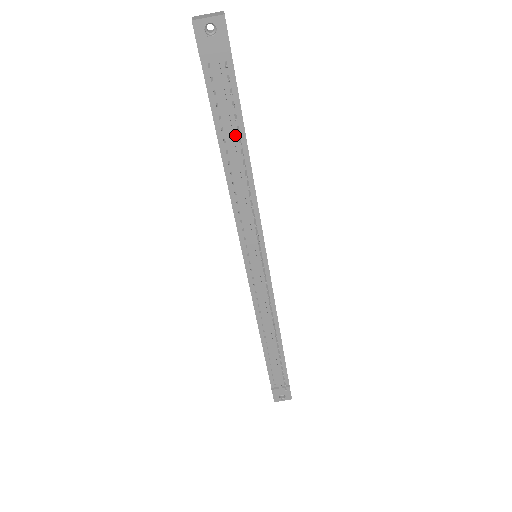
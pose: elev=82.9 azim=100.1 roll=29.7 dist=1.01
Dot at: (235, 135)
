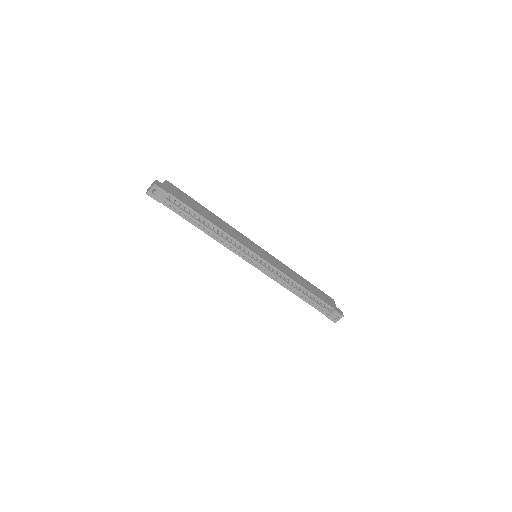
Dot at: (196, 218)
